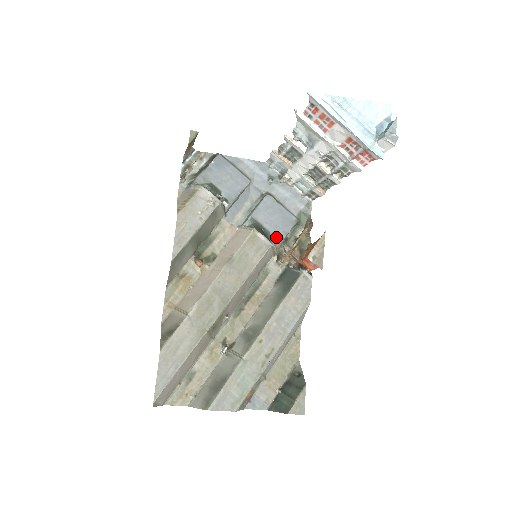
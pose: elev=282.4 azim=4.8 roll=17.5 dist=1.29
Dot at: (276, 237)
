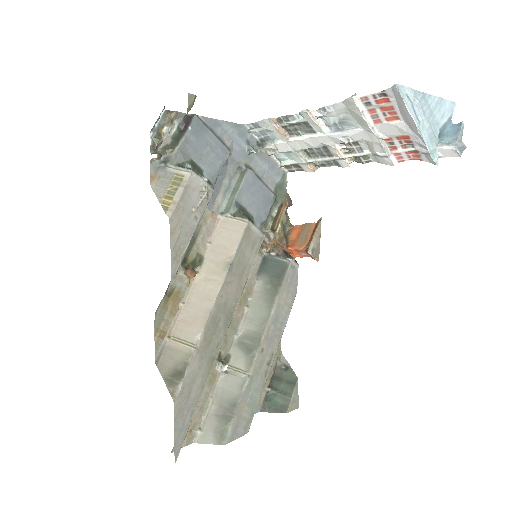
Dot at: (258, 221)
